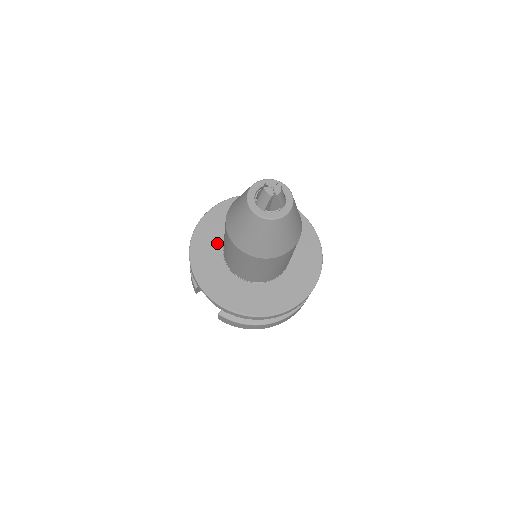
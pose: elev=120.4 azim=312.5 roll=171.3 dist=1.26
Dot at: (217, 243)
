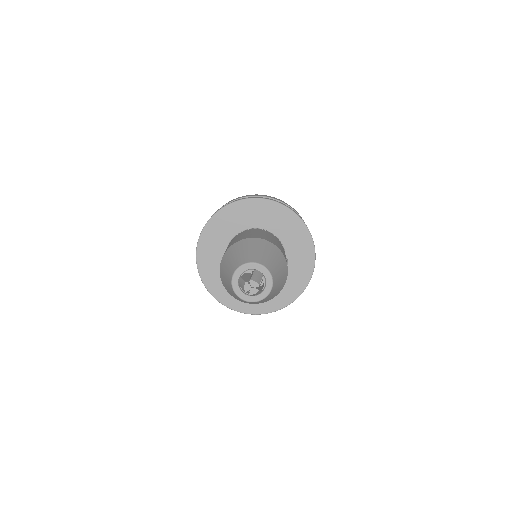
Dot at: (235, 228)
